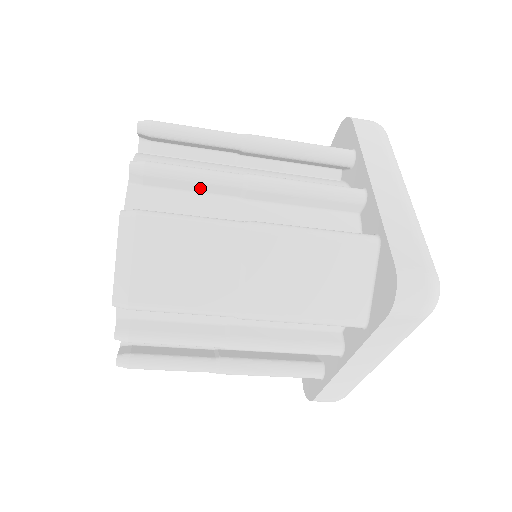
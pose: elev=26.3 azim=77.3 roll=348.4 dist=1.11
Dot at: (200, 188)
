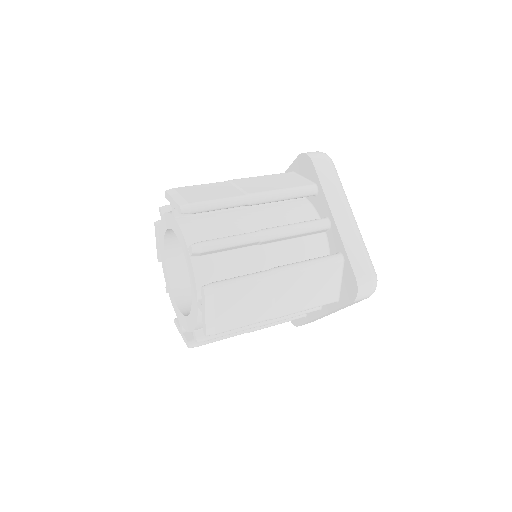
Dot at: (234, 248)
